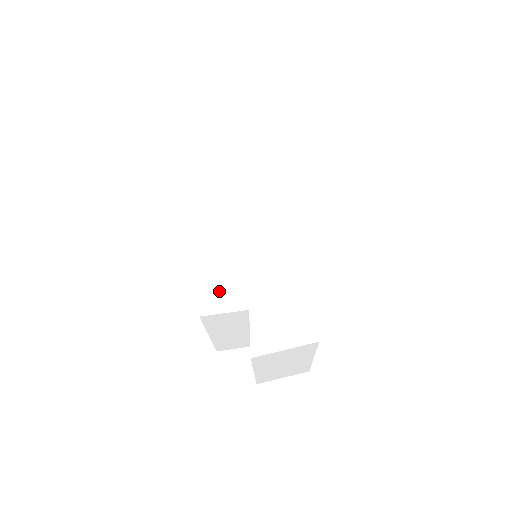
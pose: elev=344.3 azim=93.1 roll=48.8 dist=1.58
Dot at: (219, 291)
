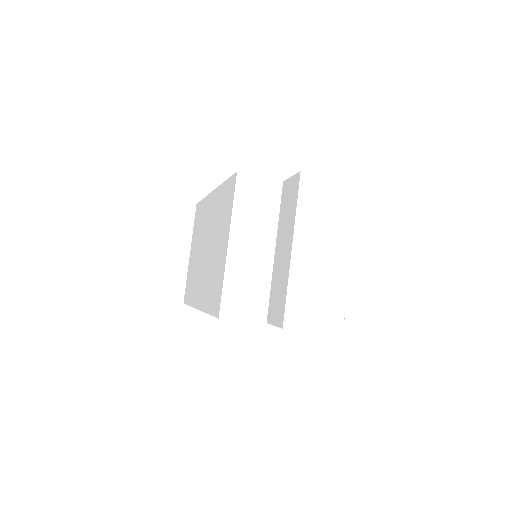
Dot at: occluded
